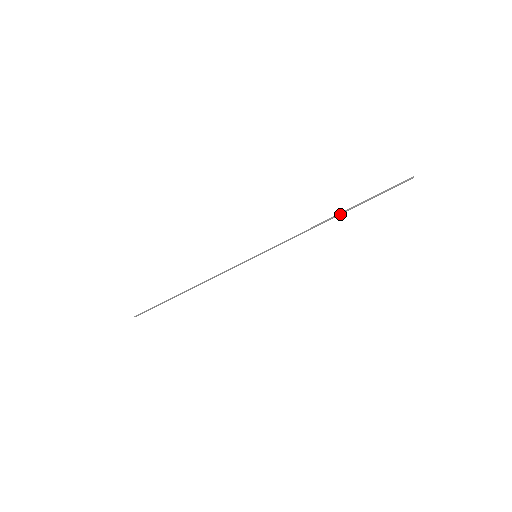
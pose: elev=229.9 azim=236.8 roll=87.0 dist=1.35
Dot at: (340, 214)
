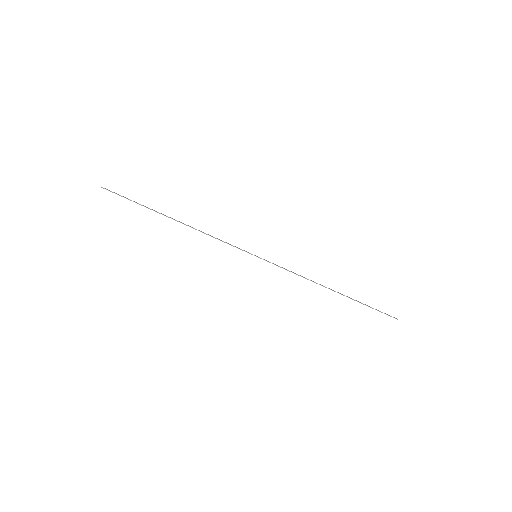
Dot at: (338, 292)
